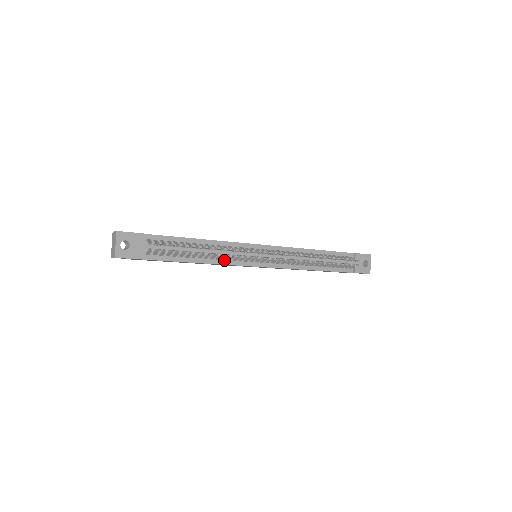
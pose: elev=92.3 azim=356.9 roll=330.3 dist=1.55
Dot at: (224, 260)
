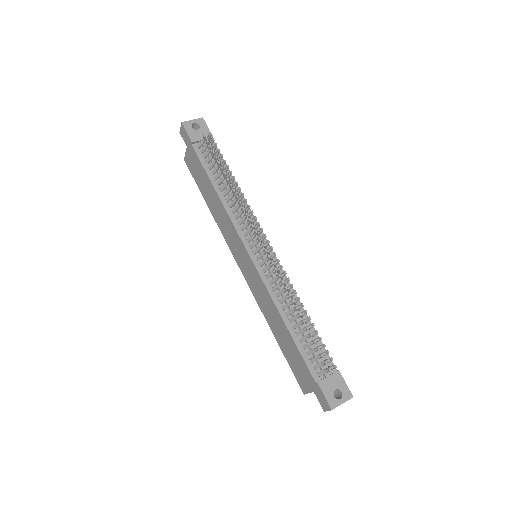
Dot at: (232, 213)
